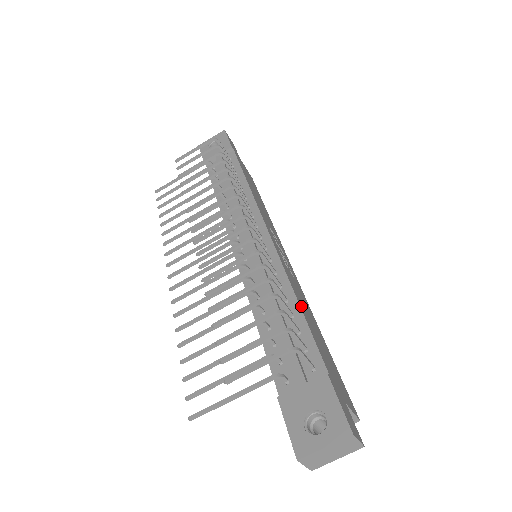
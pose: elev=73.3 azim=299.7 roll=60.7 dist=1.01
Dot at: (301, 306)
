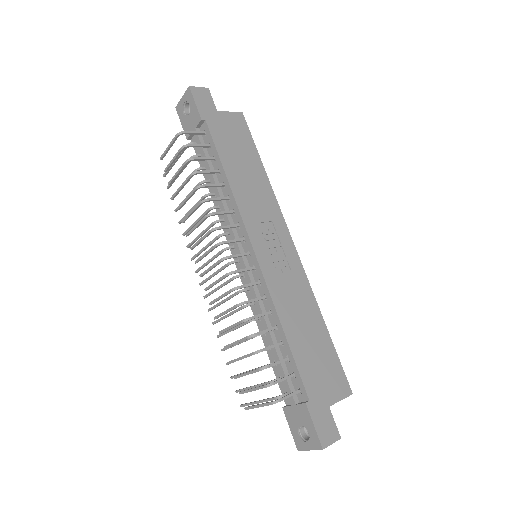
Dot at: (289, 331)
